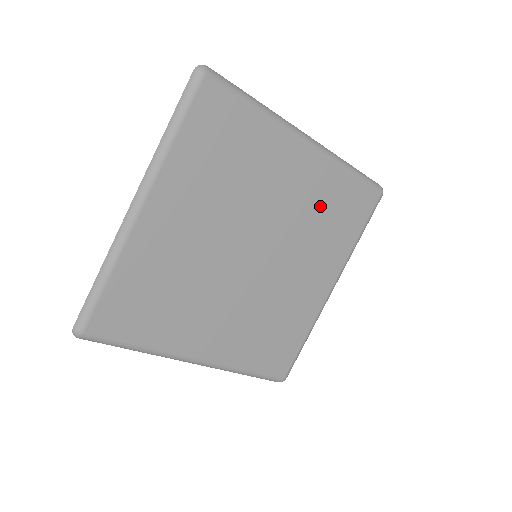
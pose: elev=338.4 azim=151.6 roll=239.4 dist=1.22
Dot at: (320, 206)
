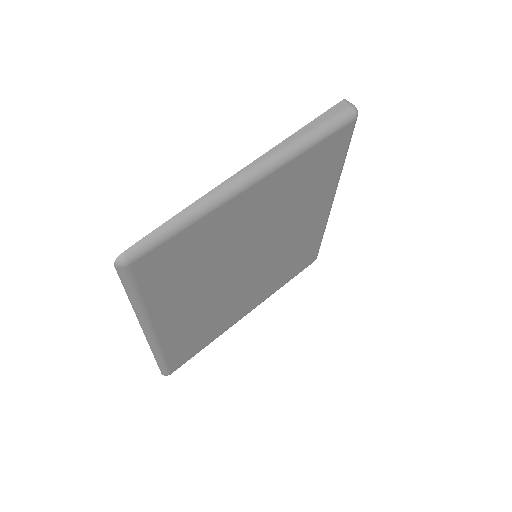
Dot at: (295, 190)
